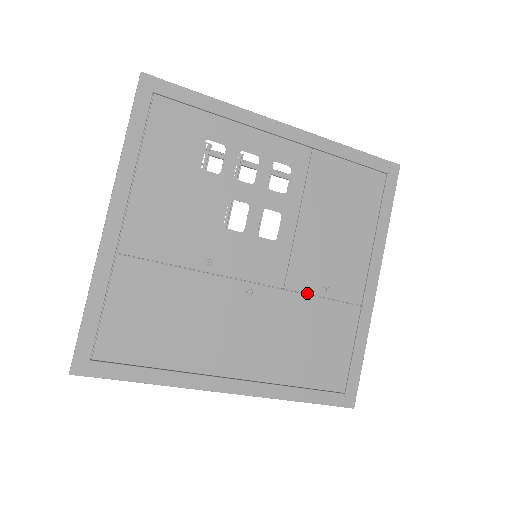
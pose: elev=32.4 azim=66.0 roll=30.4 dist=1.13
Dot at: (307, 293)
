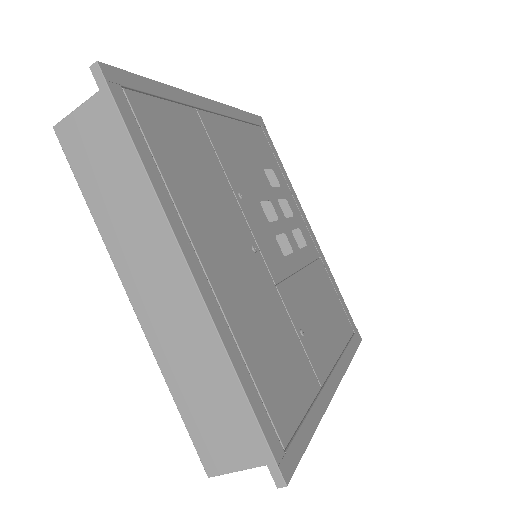
Dot at: (289, 314)
